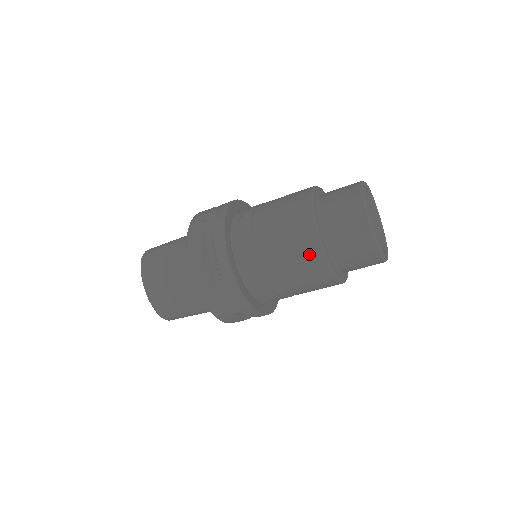
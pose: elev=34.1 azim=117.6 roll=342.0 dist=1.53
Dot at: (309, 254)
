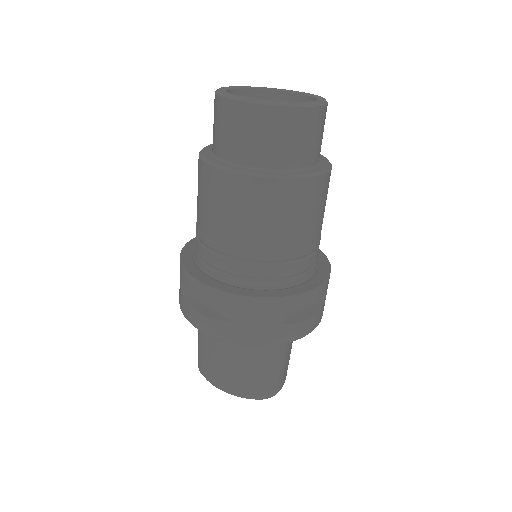
Dot at: (241, 193)
